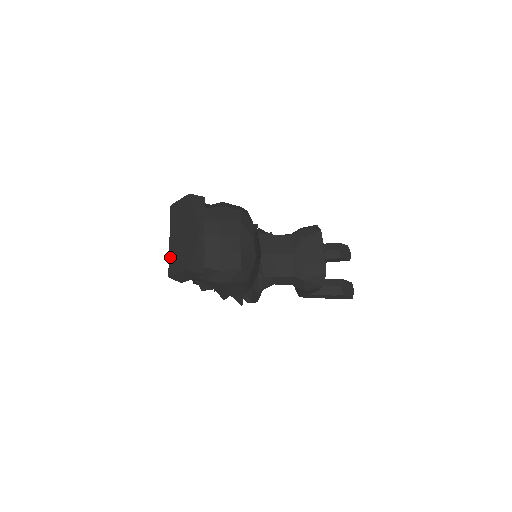
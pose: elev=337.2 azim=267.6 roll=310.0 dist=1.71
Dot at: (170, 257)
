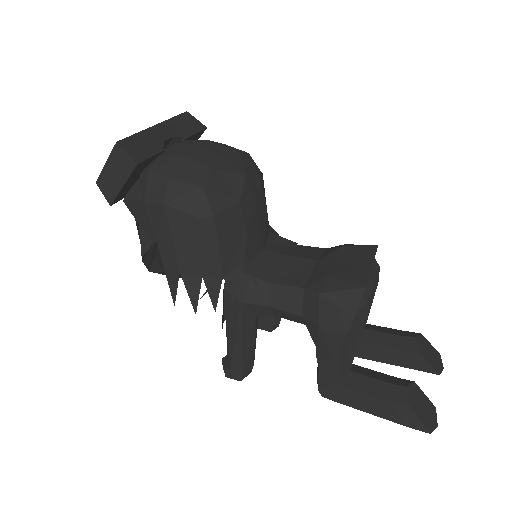
Dot at: occluded
